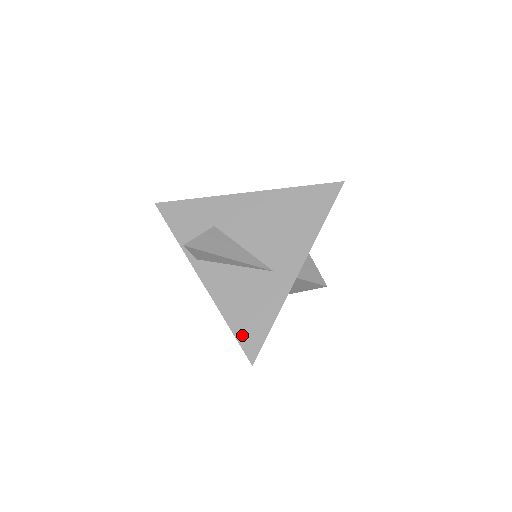
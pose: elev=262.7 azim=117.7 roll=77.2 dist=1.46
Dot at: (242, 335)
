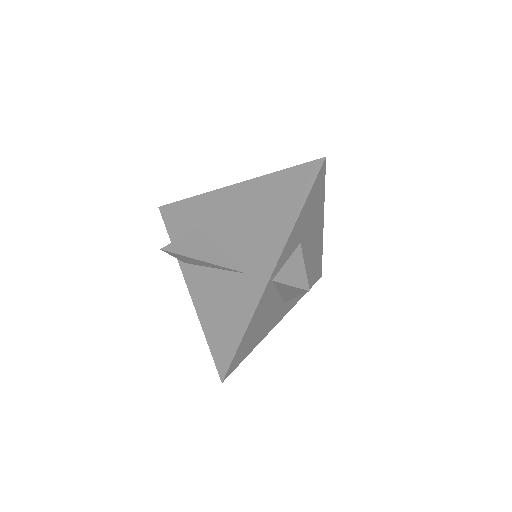
Dot at: (215, 347)
